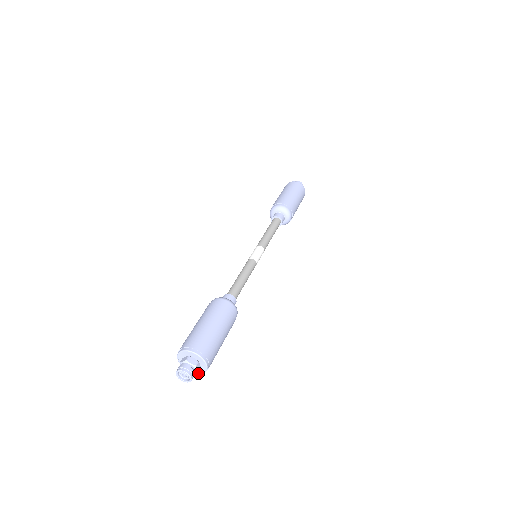
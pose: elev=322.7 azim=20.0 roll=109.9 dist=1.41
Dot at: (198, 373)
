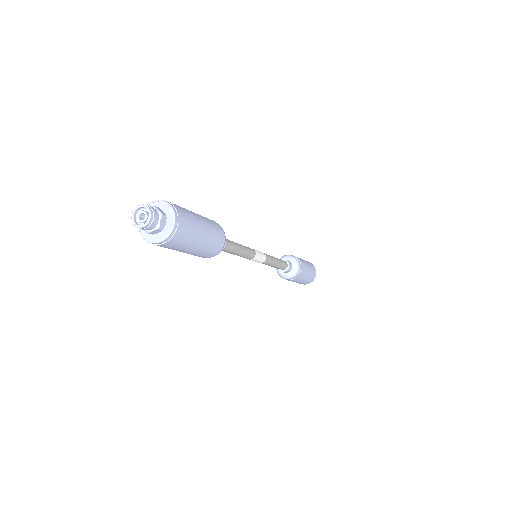
Dot at: (155, 241)
